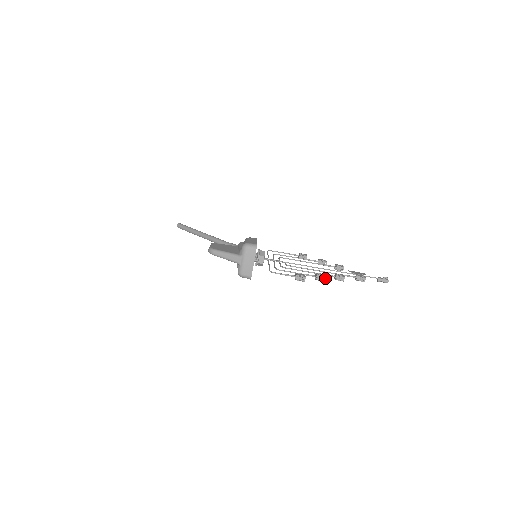
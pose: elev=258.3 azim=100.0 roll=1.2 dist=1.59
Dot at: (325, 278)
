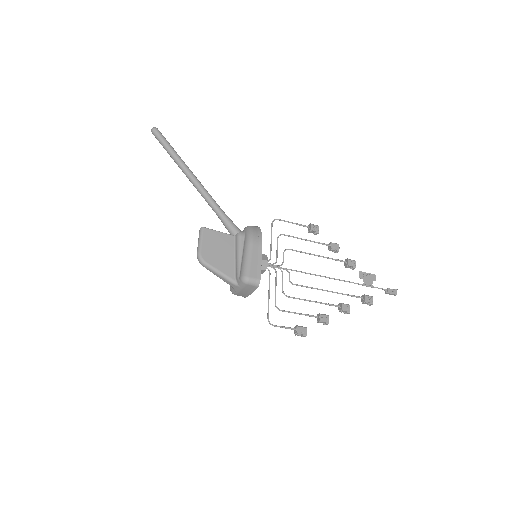
Dot at: occluded
